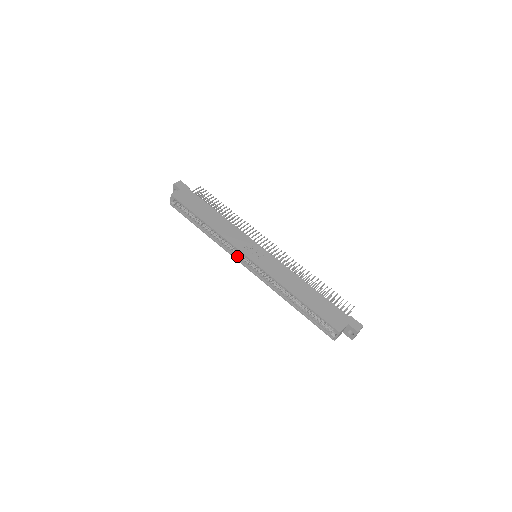
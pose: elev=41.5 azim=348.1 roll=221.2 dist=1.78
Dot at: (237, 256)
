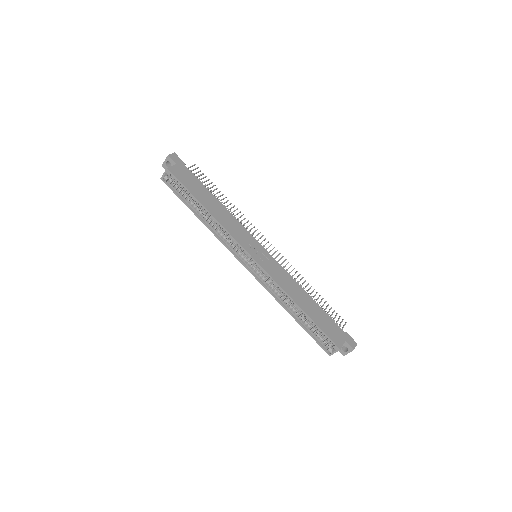
Dot at: (236, 253)
